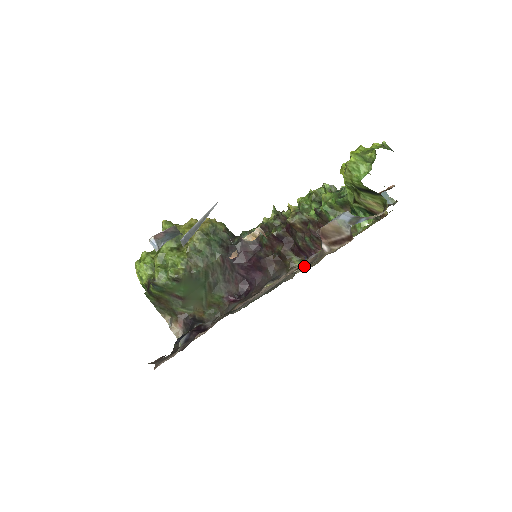
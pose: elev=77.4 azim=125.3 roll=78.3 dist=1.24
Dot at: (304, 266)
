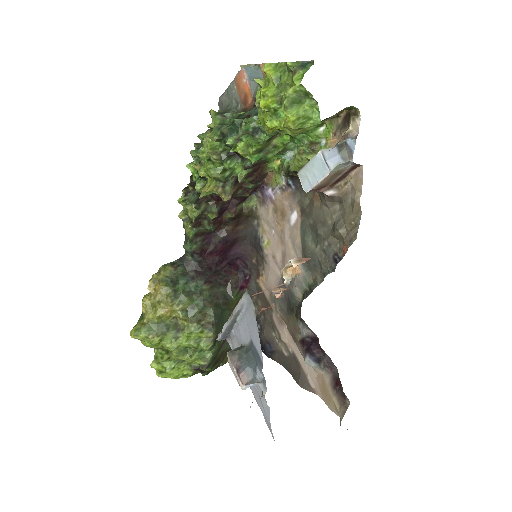
Dot at: (343, 226)
